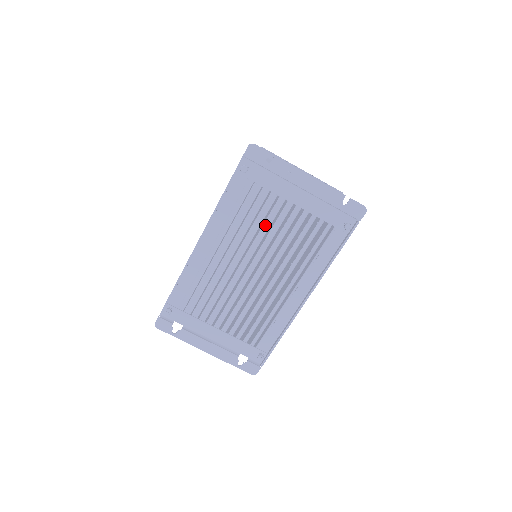
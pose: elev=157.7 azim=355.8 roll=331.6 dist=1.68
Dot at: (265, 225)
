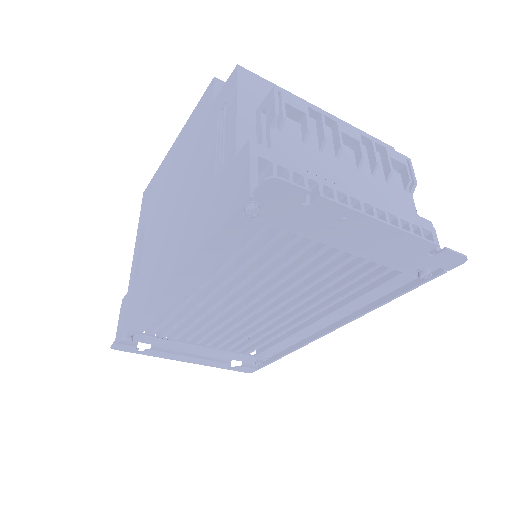
Dot at: (283, 268)
